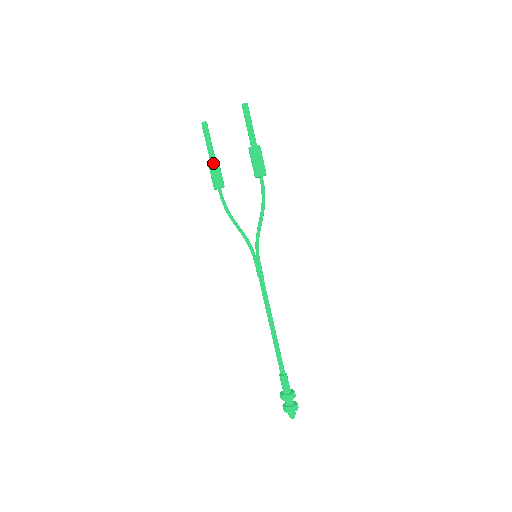
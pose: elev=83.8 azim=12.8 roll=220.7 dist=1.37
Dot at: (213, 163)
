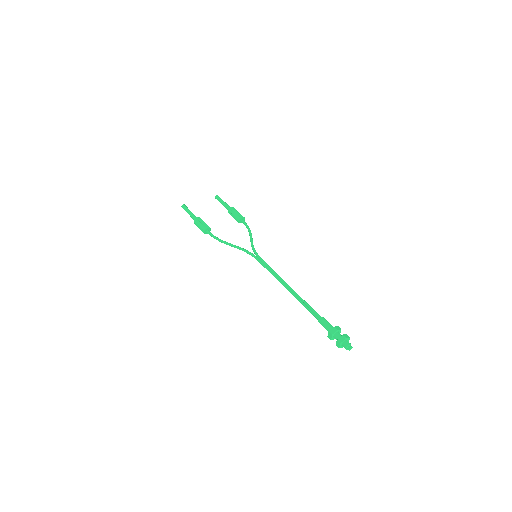
Dot at: (200, 218)
